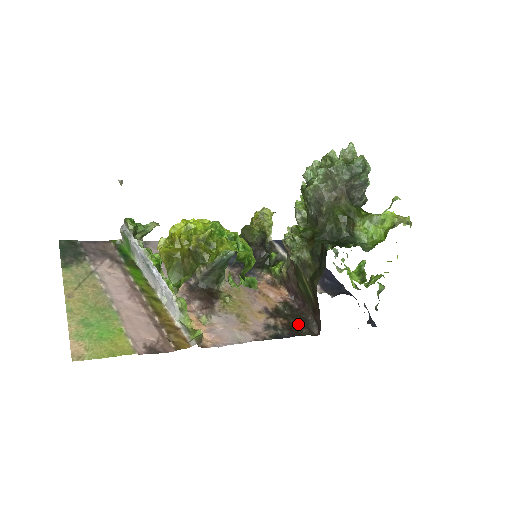
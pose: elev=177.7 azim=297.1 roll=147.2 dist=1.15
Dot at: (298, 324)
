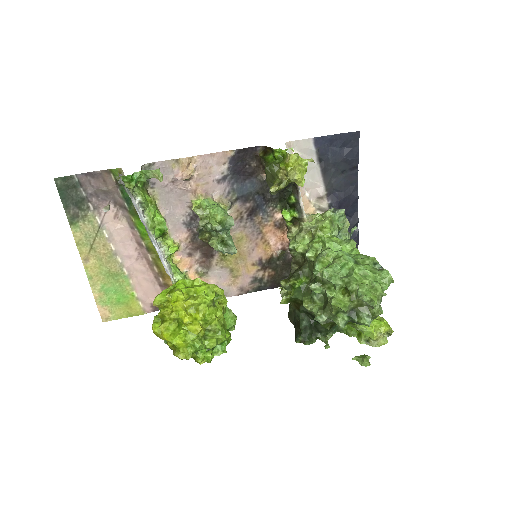
Dot at: (283, 275)
